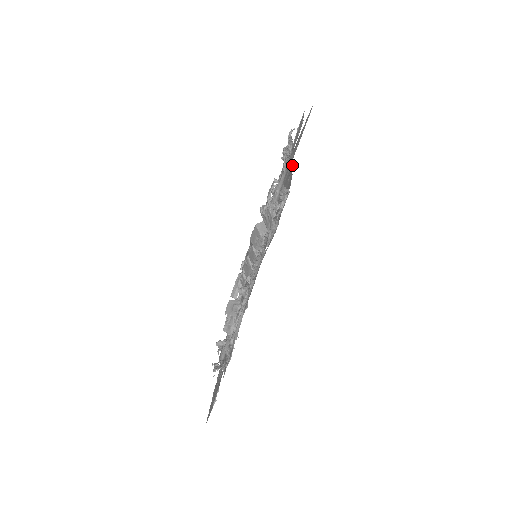
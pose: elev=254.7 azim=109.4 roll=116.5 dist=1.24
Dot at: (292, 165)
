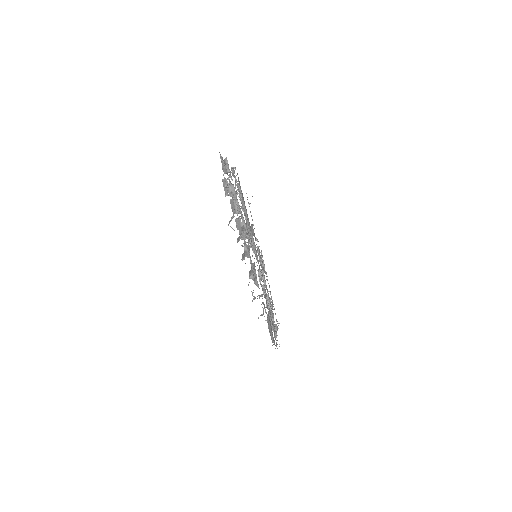
Dot at: occluded
